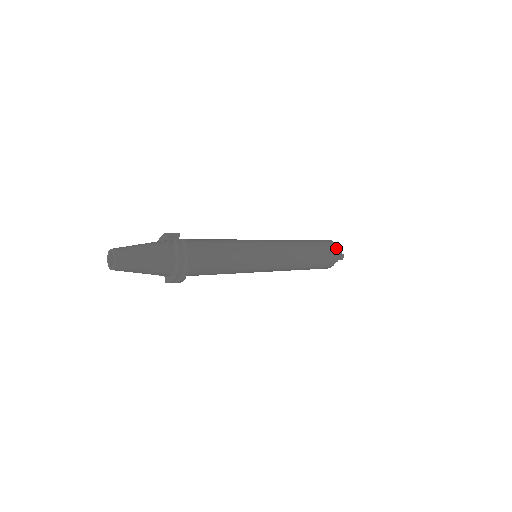
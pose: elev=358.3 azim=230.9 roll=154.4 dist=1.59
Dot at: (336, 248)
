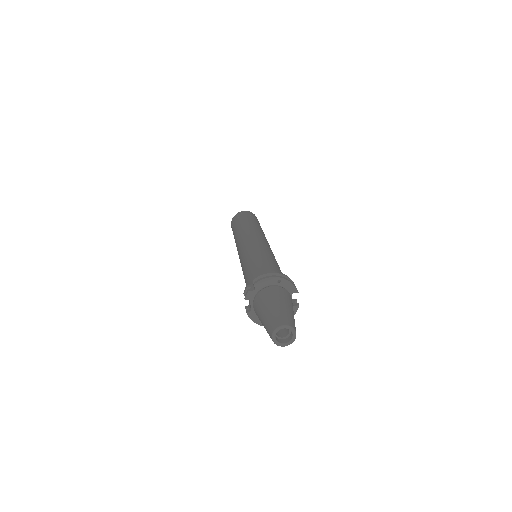
Dot at: occluded
